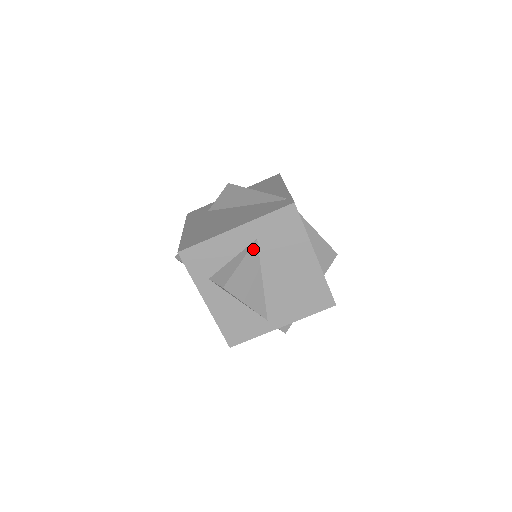
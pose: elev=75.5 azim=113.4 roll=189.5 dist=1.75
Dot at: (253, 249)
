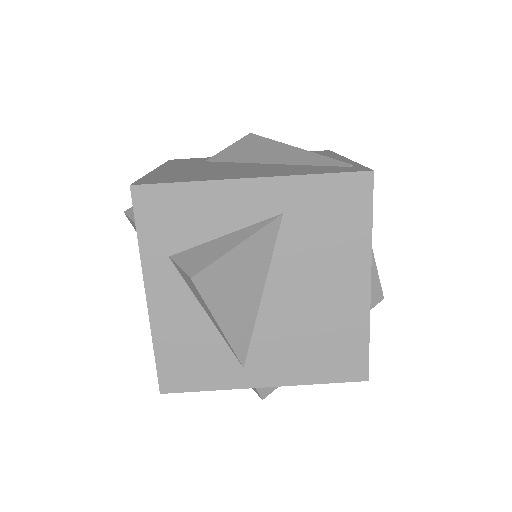
Dot at: (269, 229)
